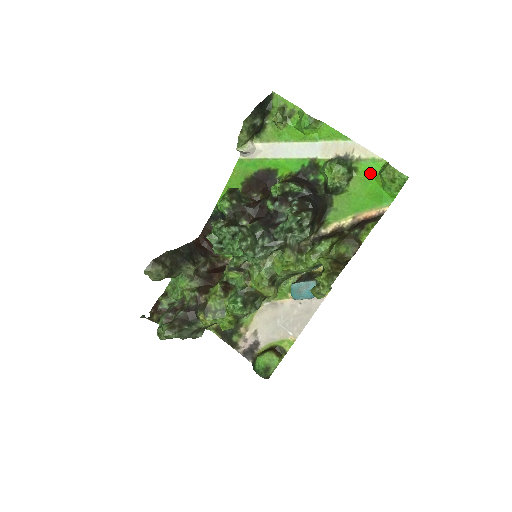
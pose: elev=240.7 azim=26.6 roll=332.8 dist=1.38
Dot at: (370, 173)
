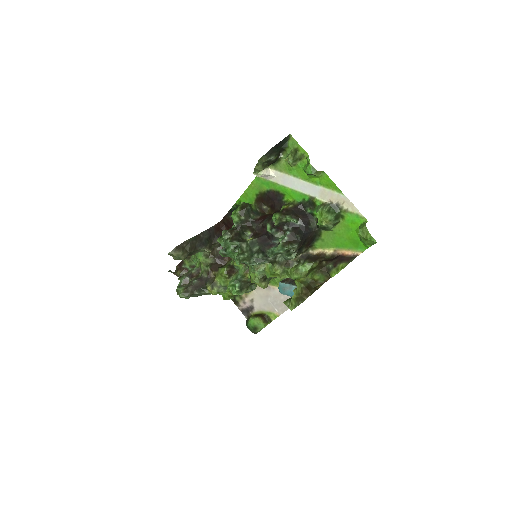
Dot at: (353, 224)
